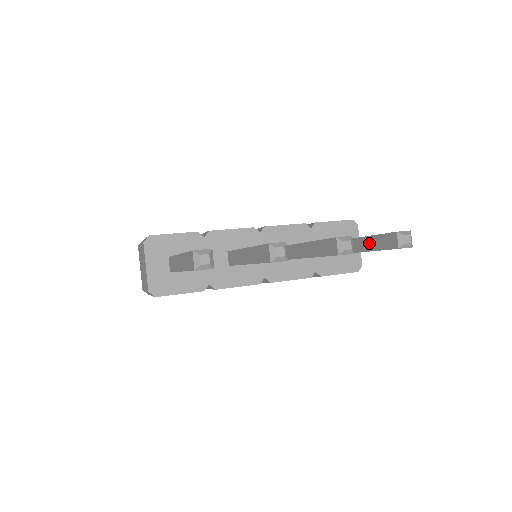
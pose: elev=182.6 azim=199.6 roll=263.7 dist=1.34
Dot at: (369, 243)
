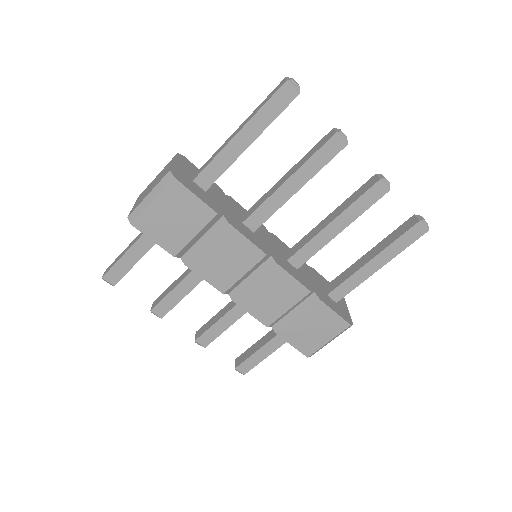
Dot at: (381, 245)
